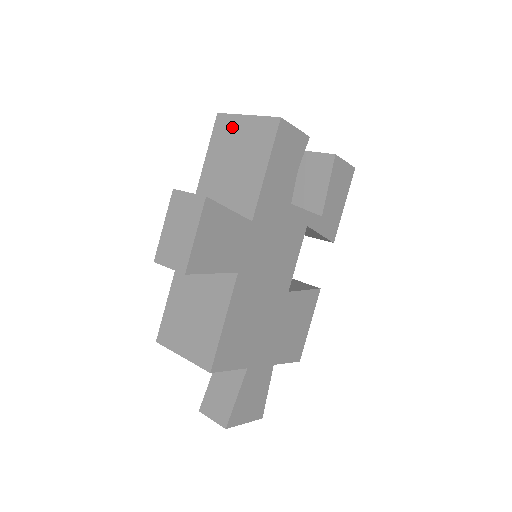
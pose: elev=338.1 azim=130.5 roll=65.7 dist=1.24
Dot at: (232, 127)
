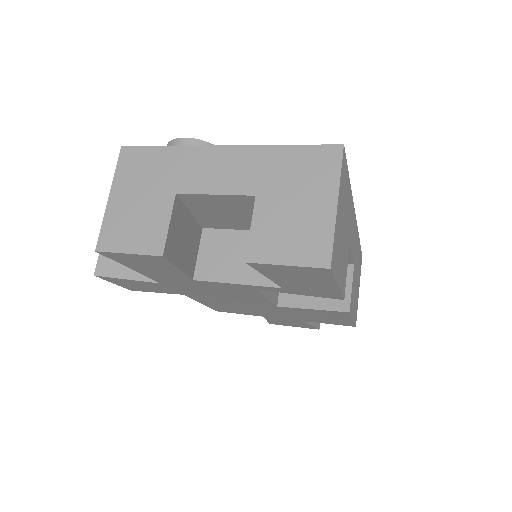
Dot at: occluded
